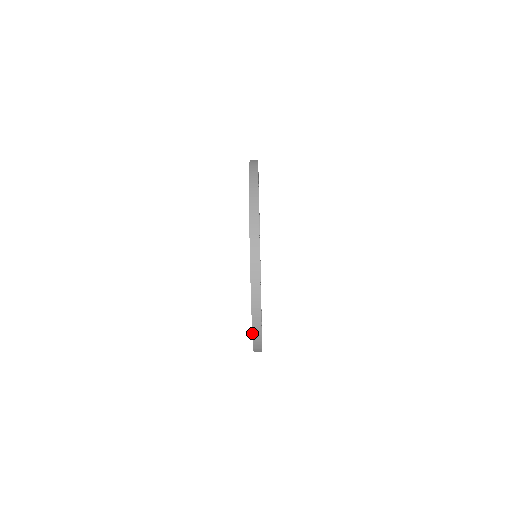
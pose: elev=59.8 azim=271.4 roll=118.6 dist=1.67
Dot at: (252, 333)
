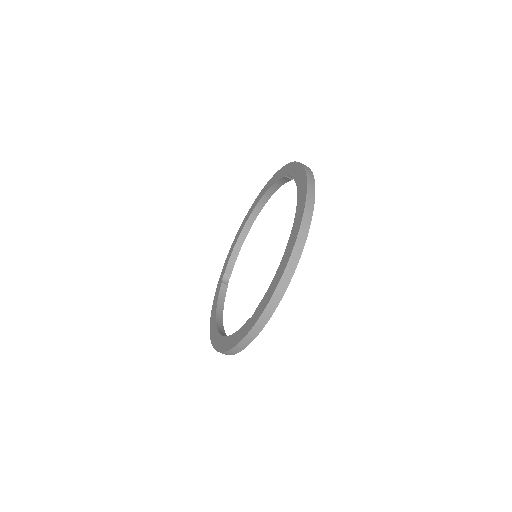
Dot at: occluded
